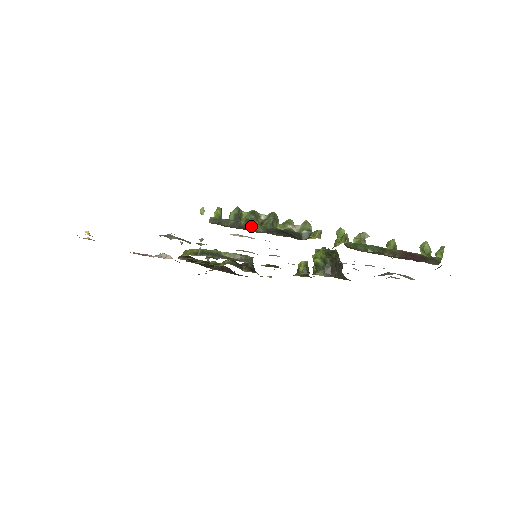
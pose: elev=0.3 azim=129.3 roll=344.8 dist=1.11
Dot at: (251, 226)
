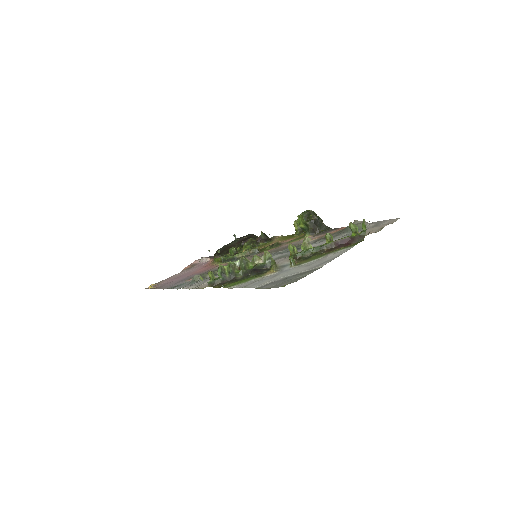
Dot at: (234, 275)
